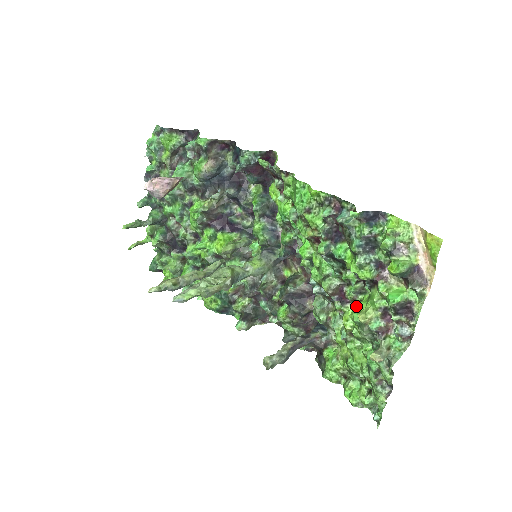
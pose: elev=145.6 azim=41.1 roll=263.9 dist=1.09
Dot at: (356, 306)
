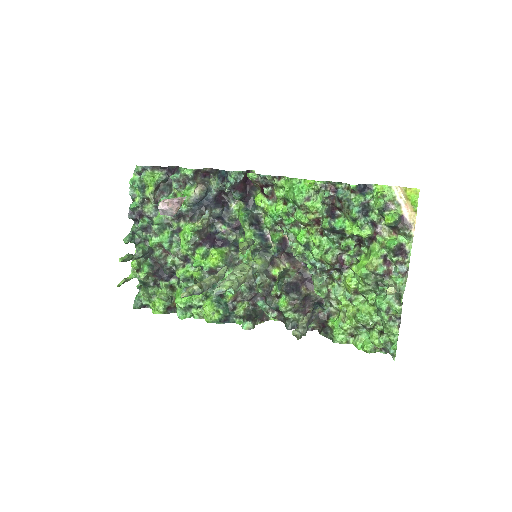
Dot at: (359, 264)
